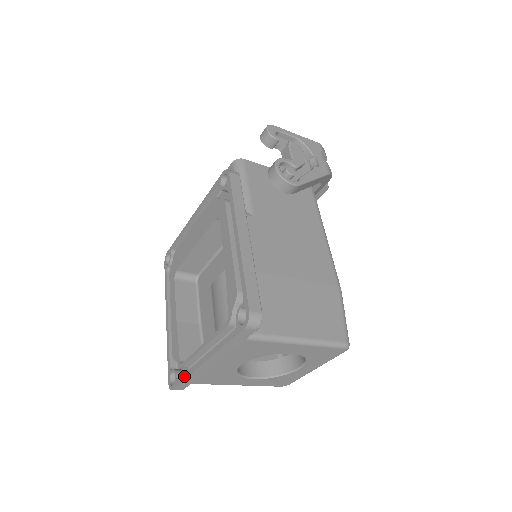
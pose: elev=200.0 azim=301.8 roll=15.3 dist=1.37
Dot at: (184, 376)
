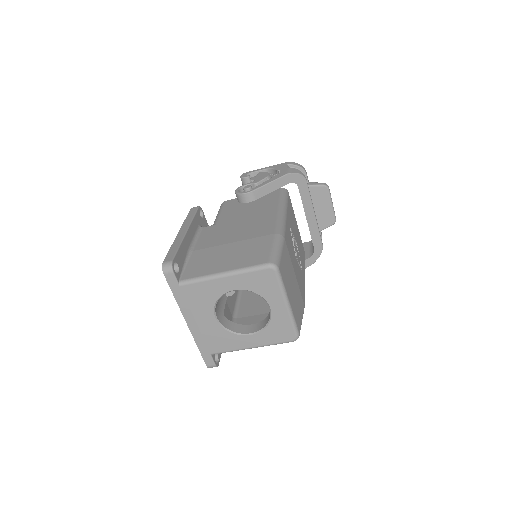
Dot at: (199, 347)
